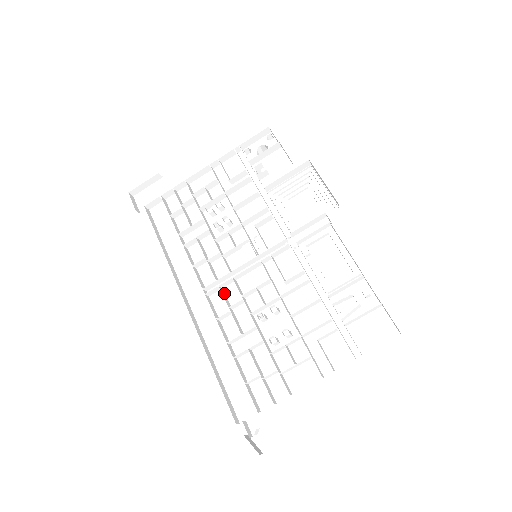
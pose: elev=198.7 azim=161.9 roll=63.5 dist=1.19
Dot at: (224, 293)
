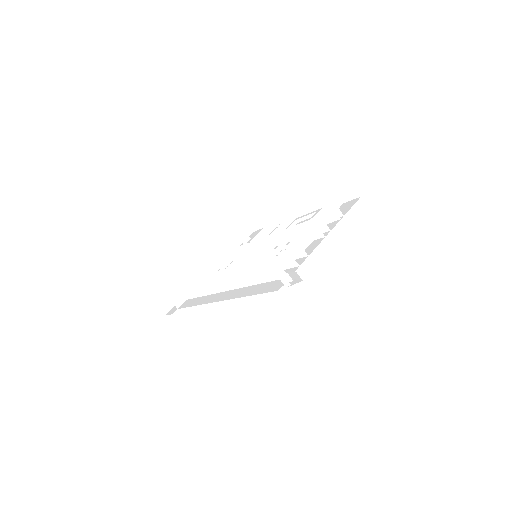
Dot at: occluded
